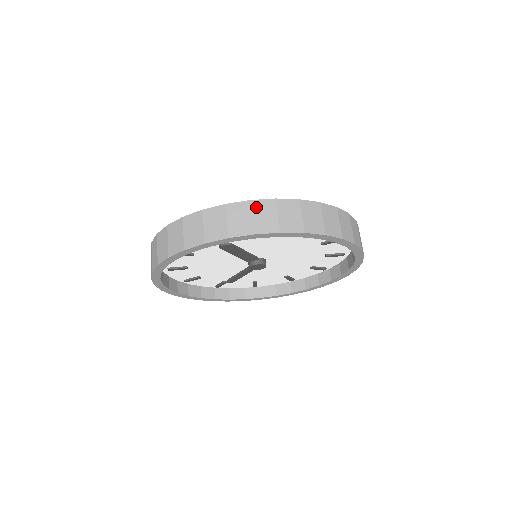
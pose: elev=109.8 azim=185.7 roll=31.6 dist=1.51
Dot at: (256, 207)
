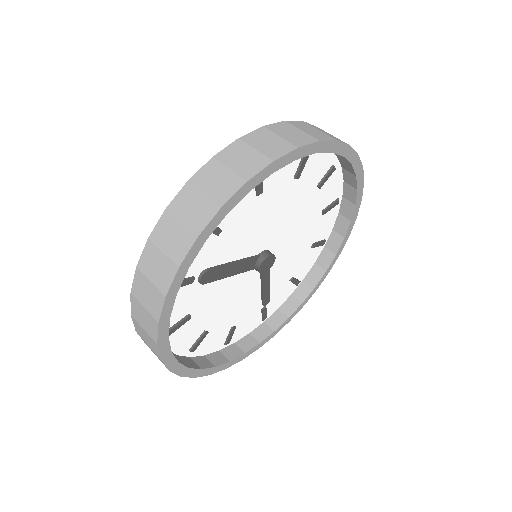
Dot at: (176, 209)
